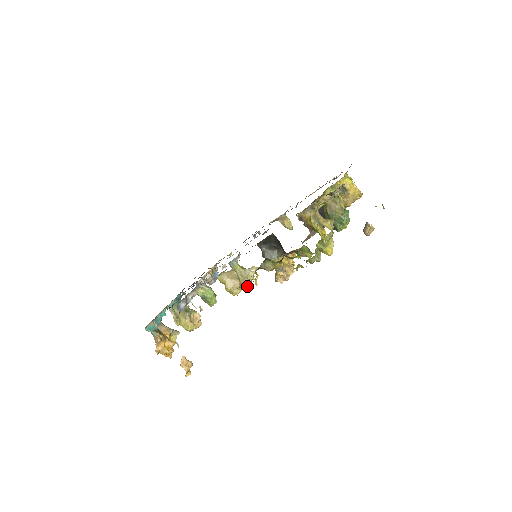
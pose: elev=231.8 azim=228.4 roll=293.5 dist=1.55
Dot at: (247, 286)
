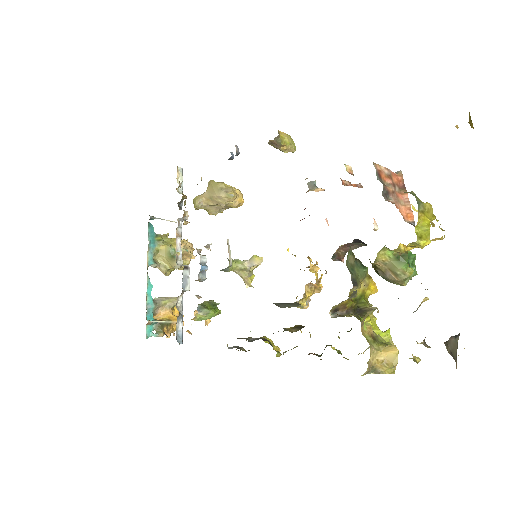
Dot at: (253, 278)
